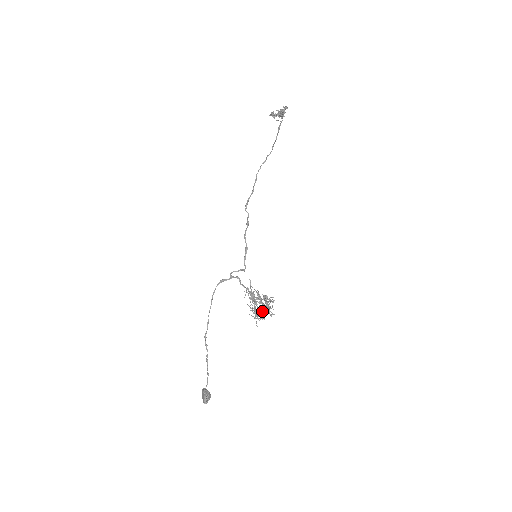
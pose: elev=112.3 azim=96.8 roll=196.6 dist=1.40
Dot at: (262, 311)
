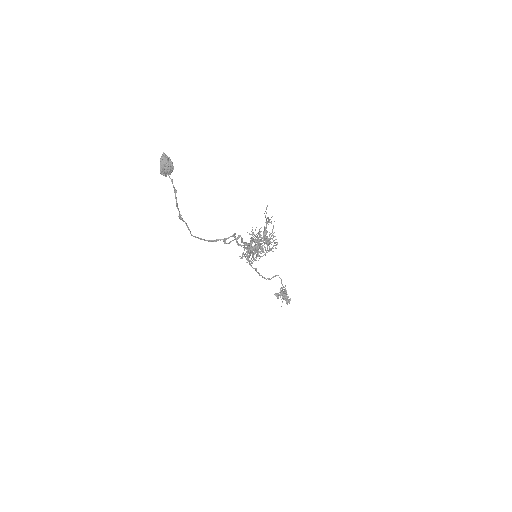
Dot at: (261, 240)
